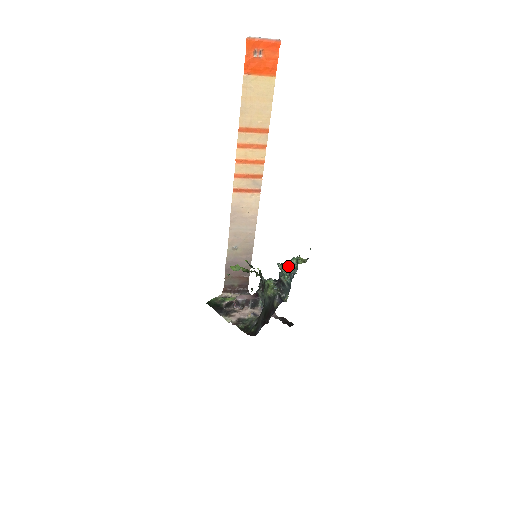
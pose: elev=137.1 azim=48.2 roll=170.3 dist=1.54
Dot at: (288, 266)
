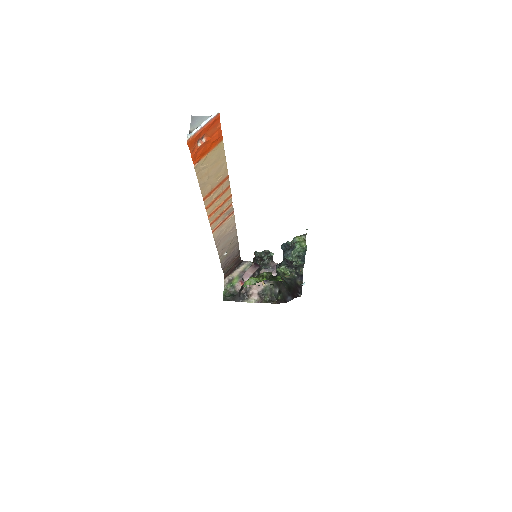
Dot at: (296, 254)
